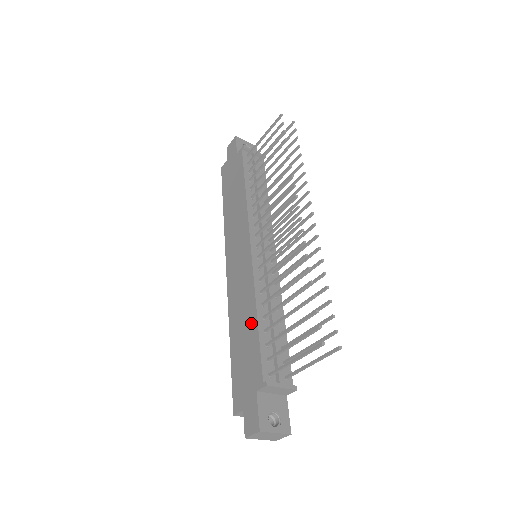
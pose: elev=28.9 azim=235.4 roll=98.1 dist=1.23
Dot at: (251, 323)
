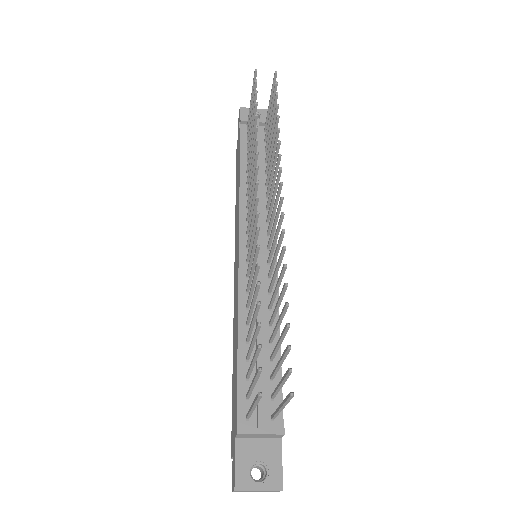
Dot at: (236, 348)
